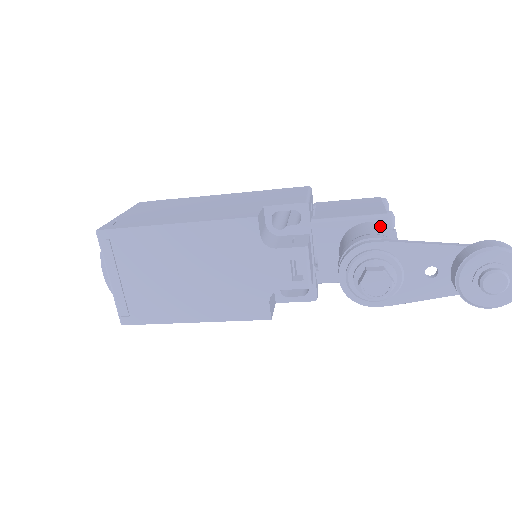
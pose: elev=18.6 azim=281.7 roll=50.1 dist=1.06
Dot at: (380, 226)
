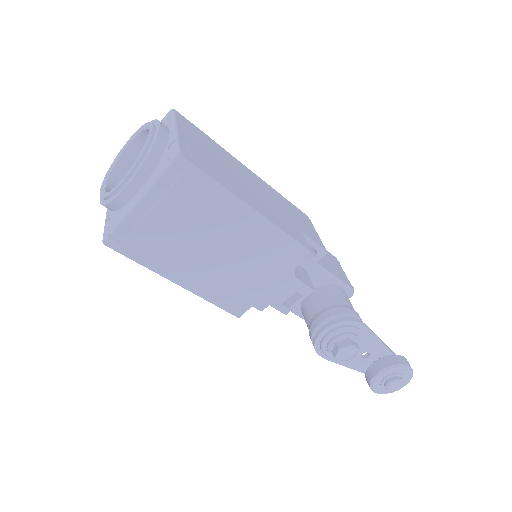
Dot at: occluded
